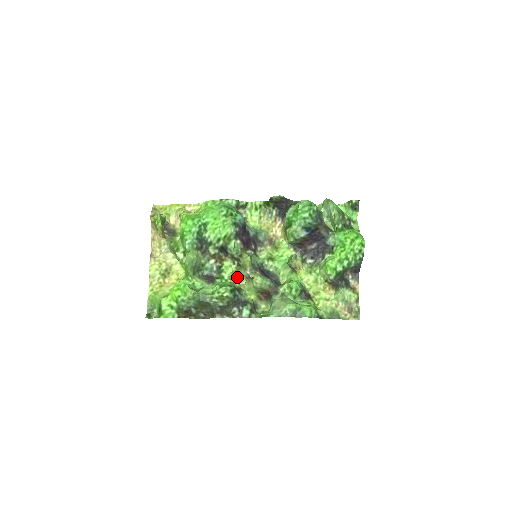
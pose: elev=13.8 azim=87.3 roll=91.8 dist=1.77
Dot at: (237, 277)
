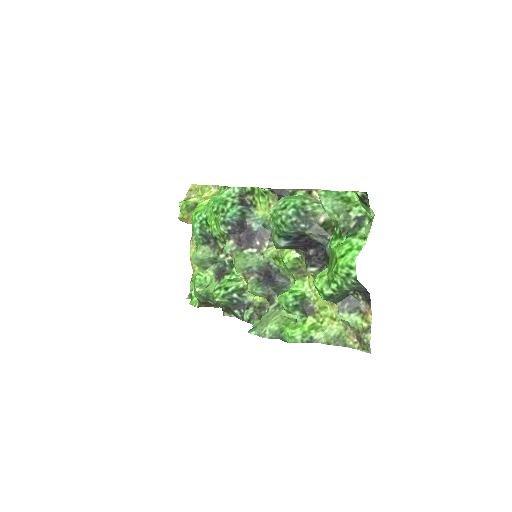
Dot at: occluded
